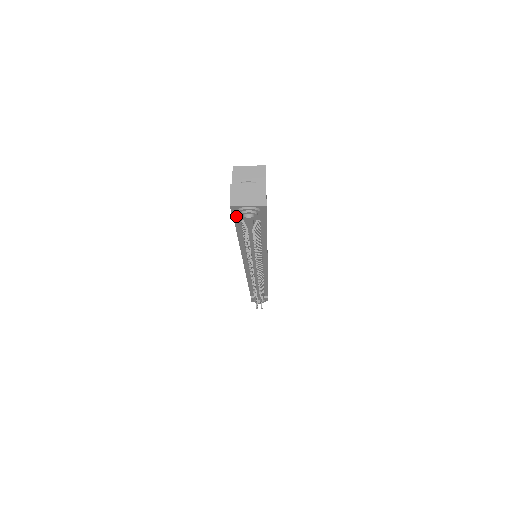
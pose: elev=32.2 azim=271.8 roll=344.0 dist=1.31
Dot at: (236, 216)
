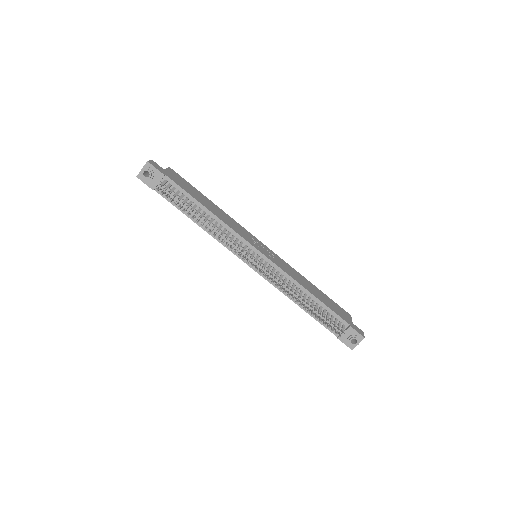
Dot at: (150, 185)
